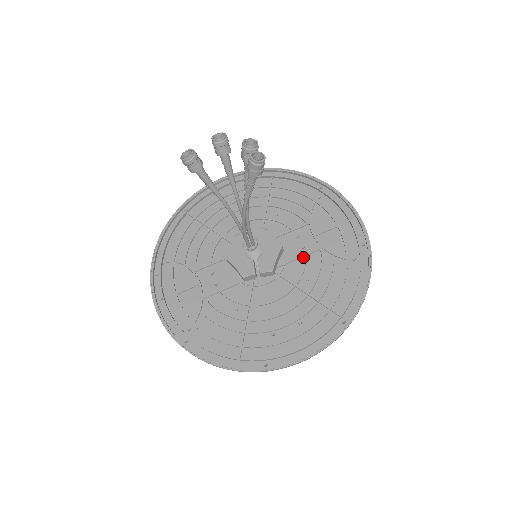
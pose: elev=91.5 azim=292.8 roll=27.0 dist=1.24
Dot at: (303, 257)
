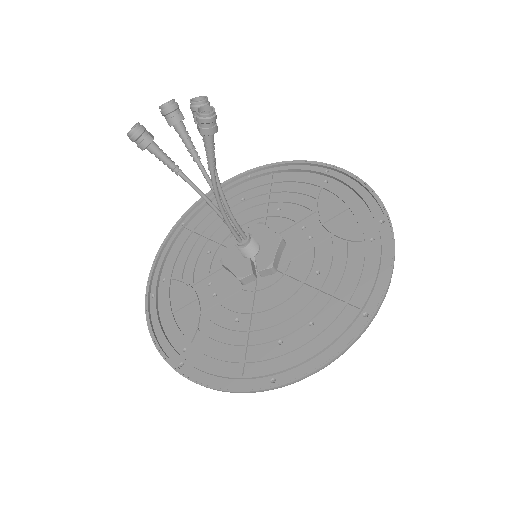
Dot at: (311, 249)
